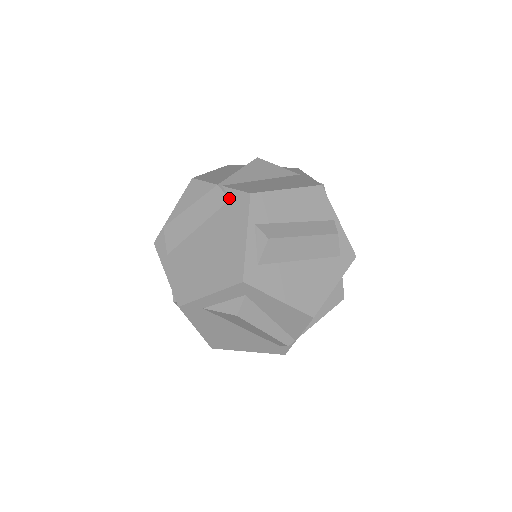
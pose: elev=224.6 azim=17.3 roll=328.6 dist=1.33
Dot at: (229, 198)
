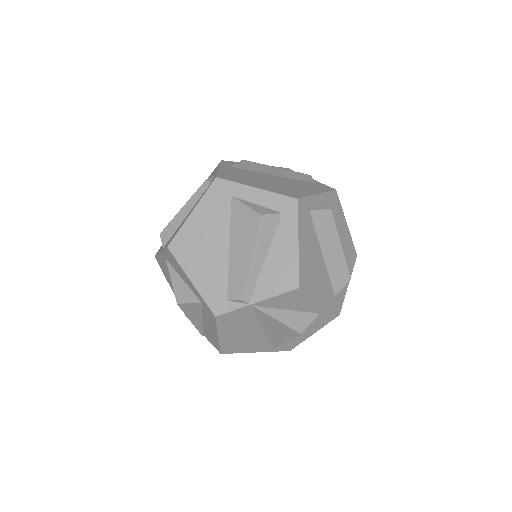
Dot at: (315, 182)
